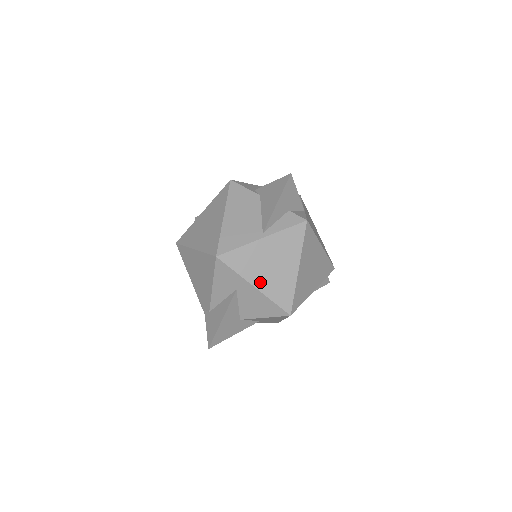
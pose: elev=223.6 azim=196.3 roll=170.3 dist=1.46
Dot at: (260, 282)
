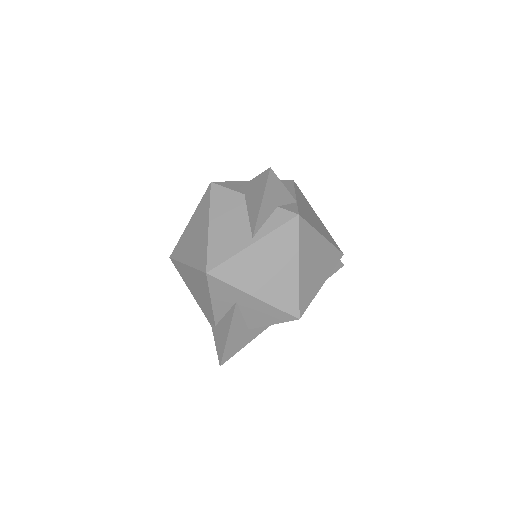
Dot at: (259, 291)
